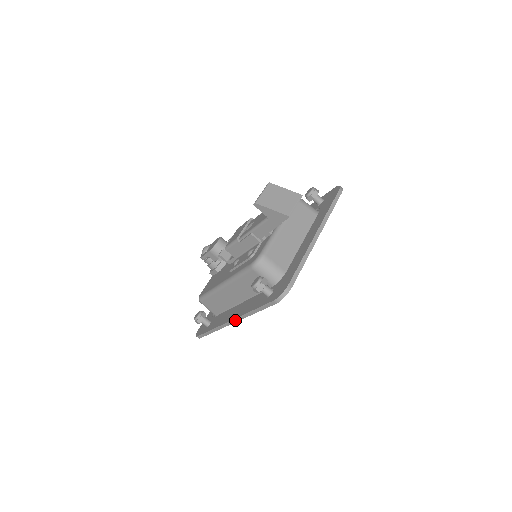
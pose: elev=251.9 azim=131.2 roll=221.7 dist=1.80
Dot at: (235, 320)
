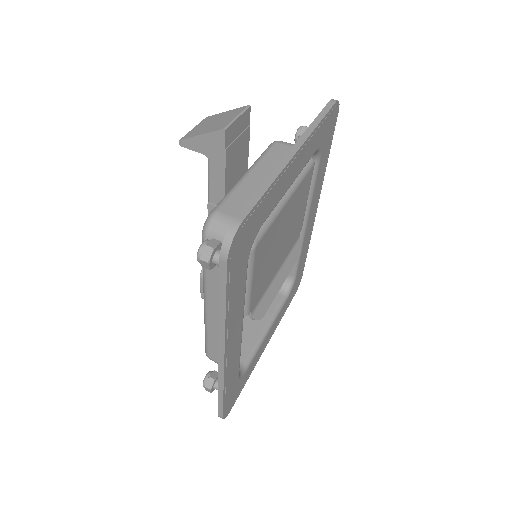
Dot at: (221, 347)
